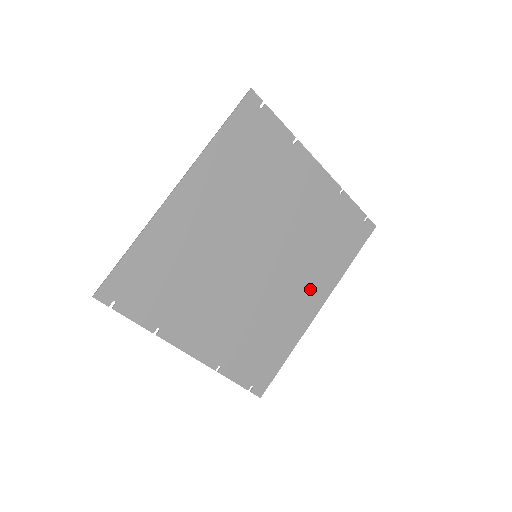
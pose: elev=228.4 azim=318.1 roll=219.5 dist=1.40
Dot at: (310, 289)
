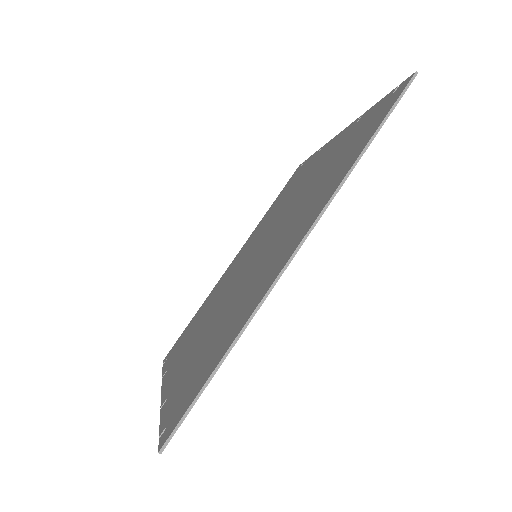
Dot at: occluded
